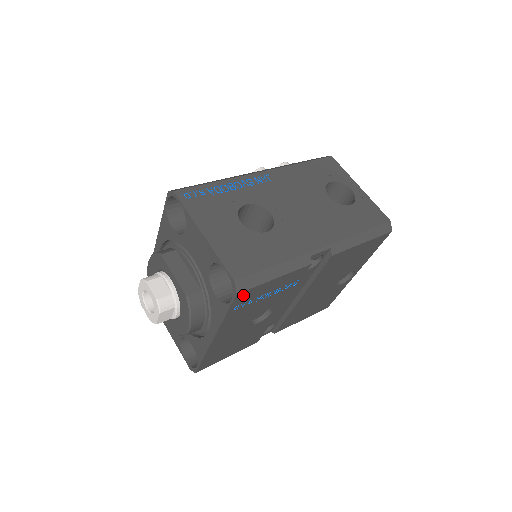
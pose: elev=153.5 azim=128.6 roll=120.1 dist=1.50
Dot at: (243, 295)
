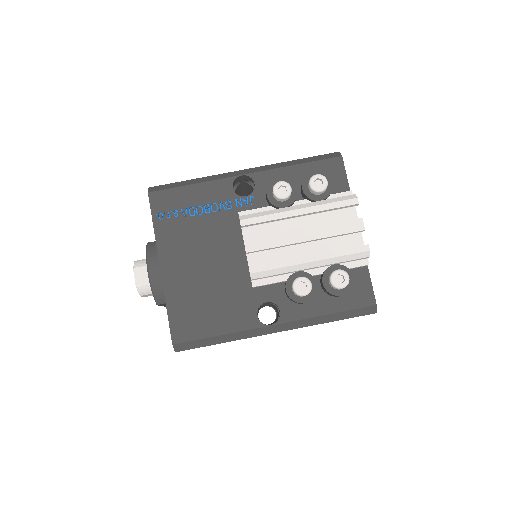
Dot at: occluded
